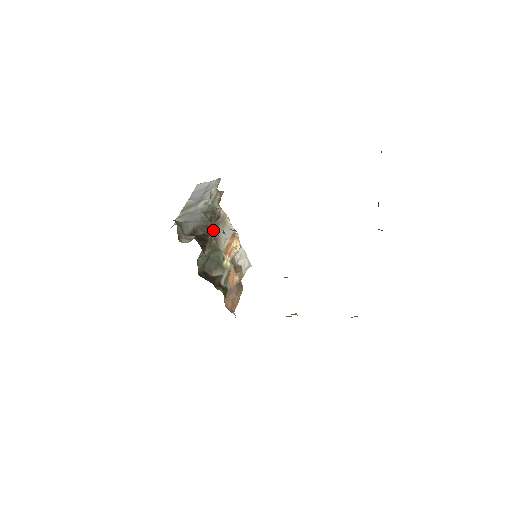
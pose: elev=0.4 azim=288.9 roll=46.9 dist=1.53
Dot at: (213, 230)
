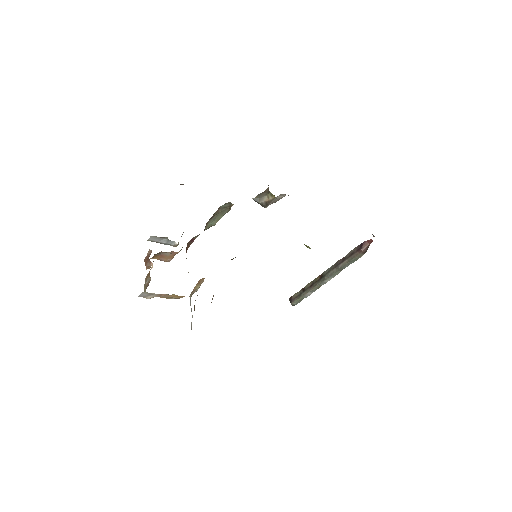
Dot at: occluded
